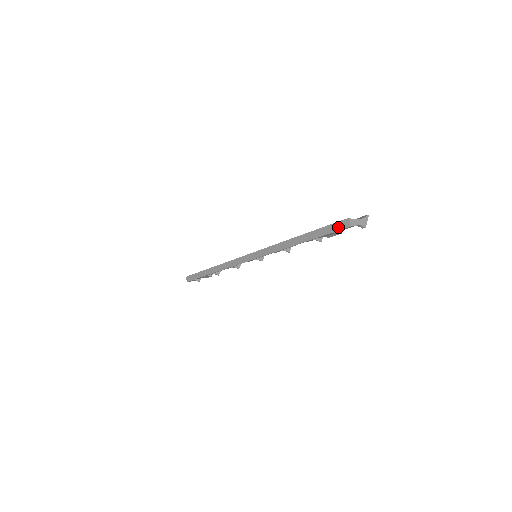
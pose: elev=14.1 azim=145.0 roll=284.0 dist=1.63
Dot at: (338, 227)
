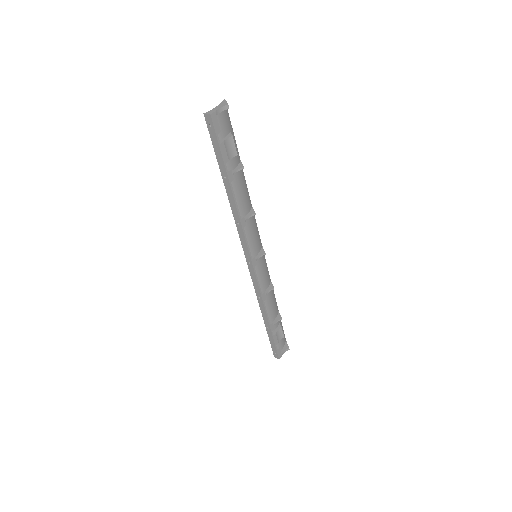
Dot at: (212, 131)
